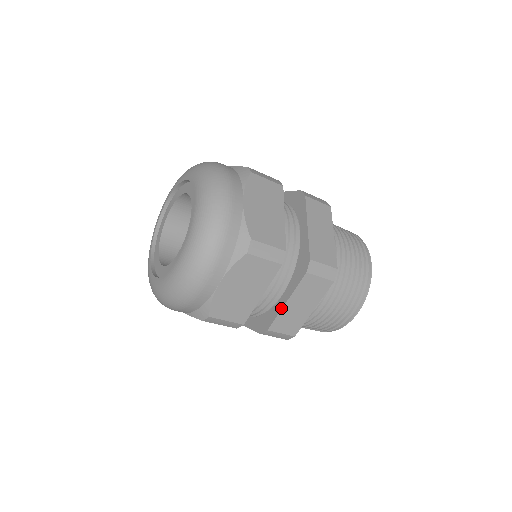
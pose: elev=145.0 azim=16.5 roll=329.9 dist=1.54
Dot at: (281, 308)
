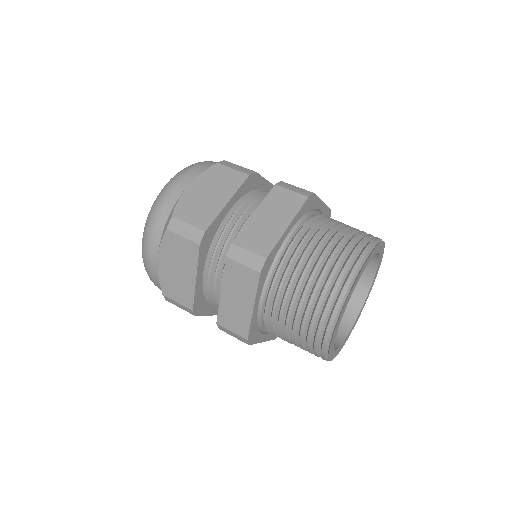
Dot at: occluded
